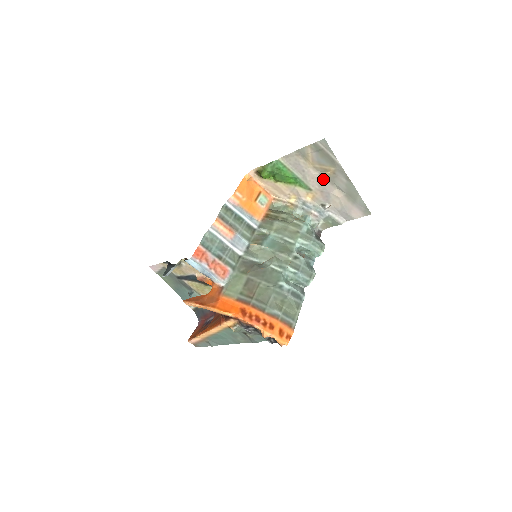
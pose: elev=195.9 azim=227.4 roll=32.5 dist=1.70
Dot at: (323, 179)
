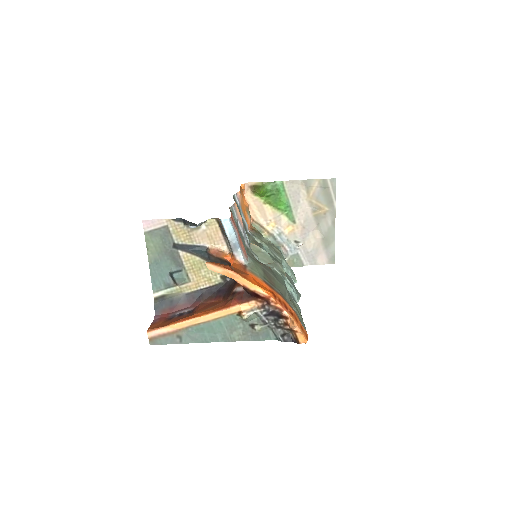
Dot at: (312, 216)
